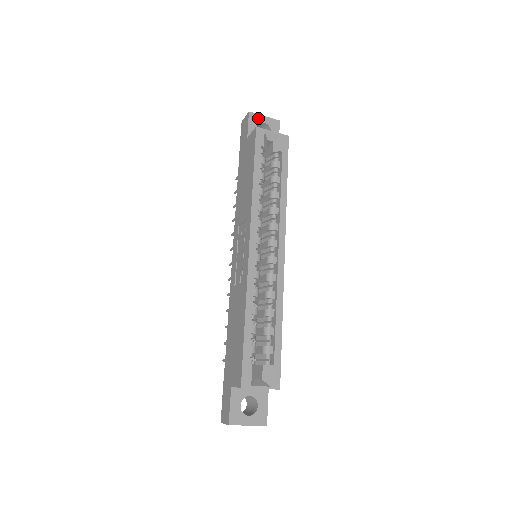
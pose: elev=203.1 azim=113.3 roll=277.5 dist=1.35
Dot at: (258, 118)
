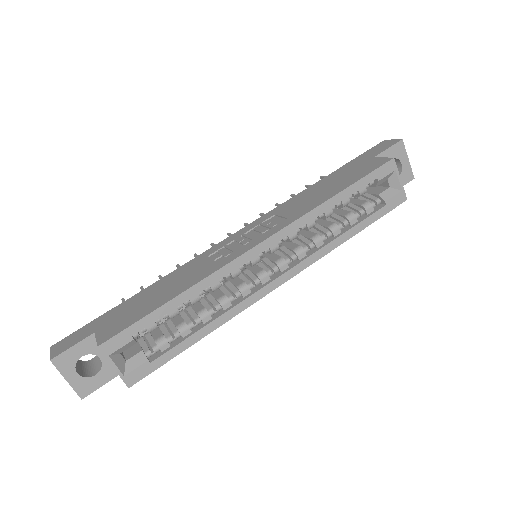
Dot at: (402, 154)
